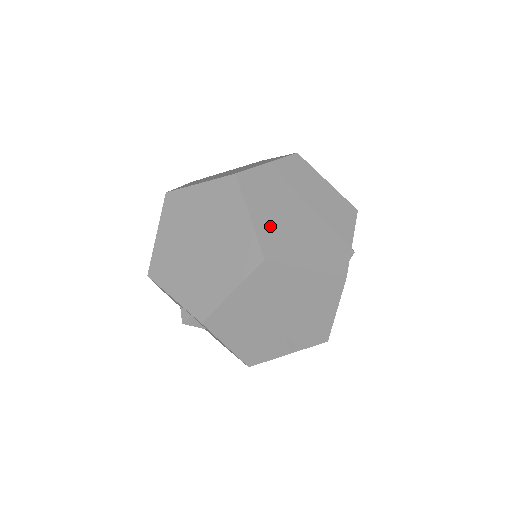
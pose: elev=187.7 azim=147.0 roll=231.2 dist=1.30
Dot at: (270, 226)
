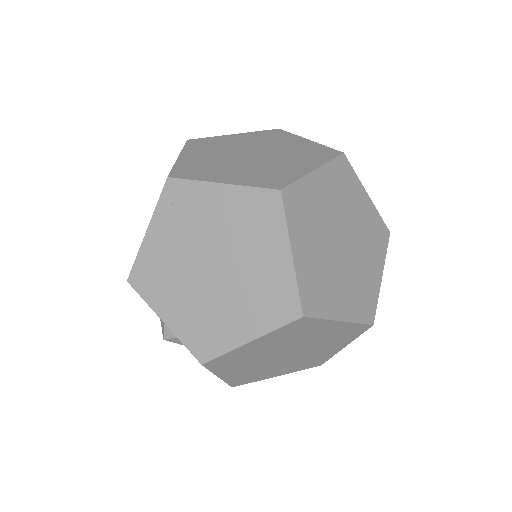
Dot at: (311, 267)
